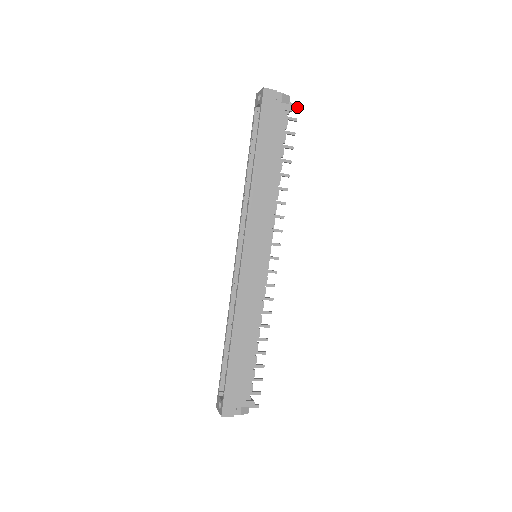
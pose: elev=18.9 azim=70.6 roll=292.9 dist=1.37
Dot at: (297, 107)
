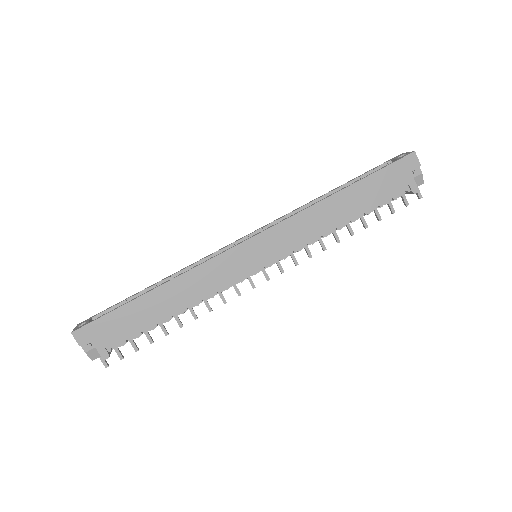
Dot at: (419, 198)
